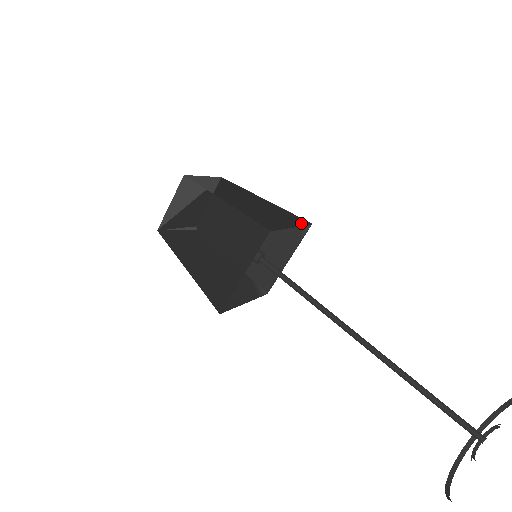
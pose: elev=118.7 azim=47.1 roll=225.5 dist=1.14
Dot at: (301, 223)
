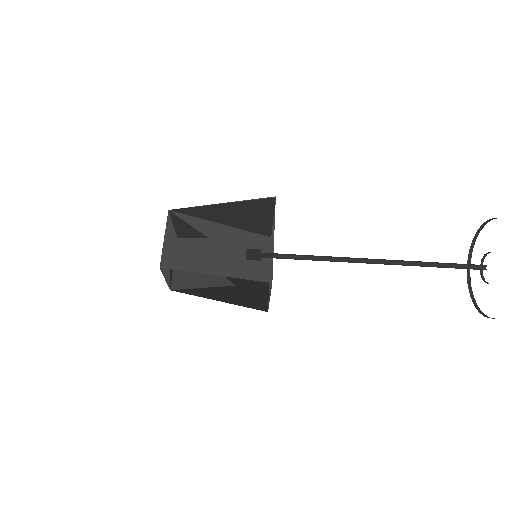
Dot at: (271, 215)
